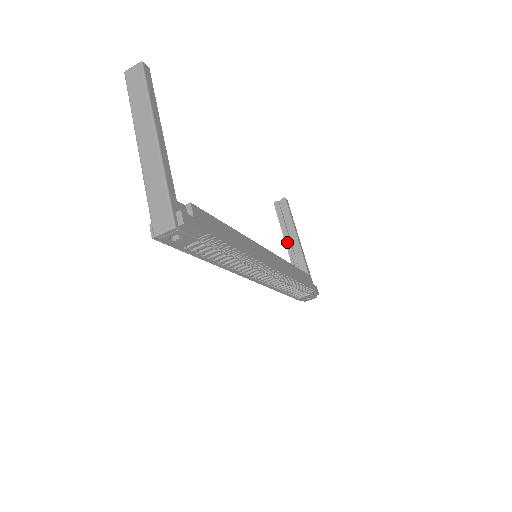
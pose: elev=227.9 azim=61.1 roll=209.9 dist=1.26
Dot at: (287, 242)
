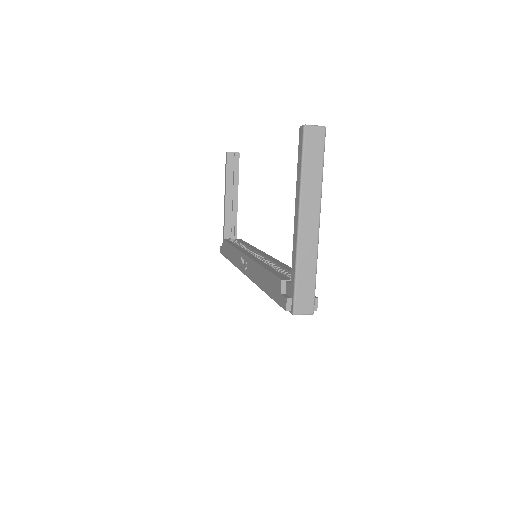
Dot at: (227, 197)
